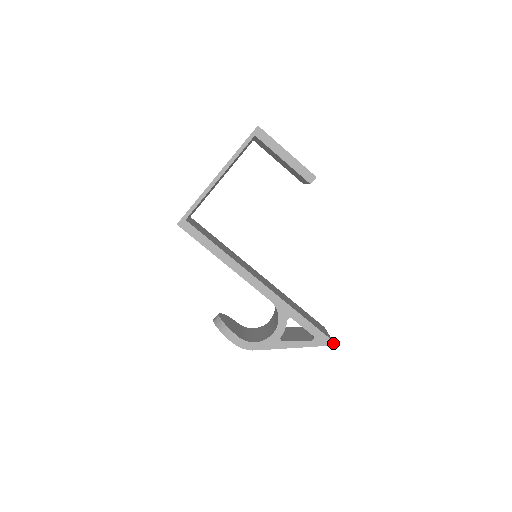
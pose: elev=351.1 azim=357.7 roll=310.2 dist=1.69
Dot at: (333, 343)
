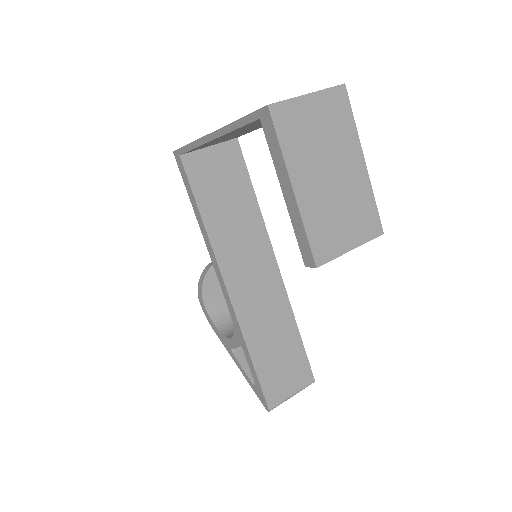
Dot at: (269, 411)
